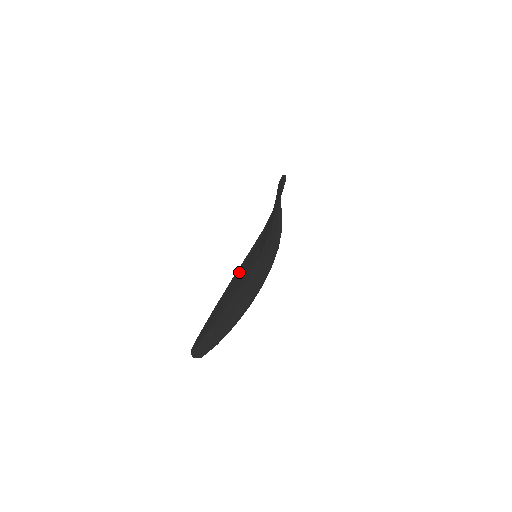
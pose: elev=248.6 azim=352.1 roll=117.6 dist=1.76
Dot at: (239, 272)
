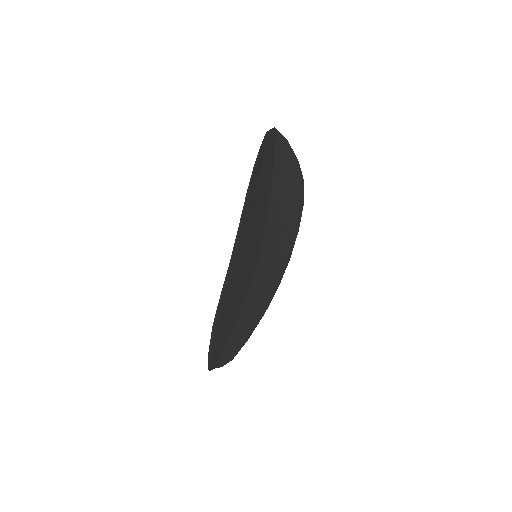
Dot at: (221, 311)
